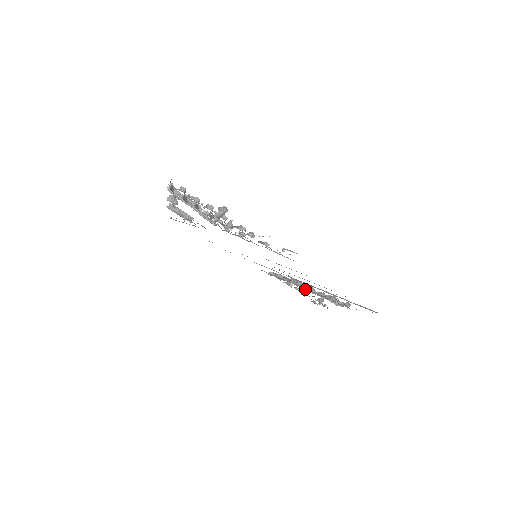
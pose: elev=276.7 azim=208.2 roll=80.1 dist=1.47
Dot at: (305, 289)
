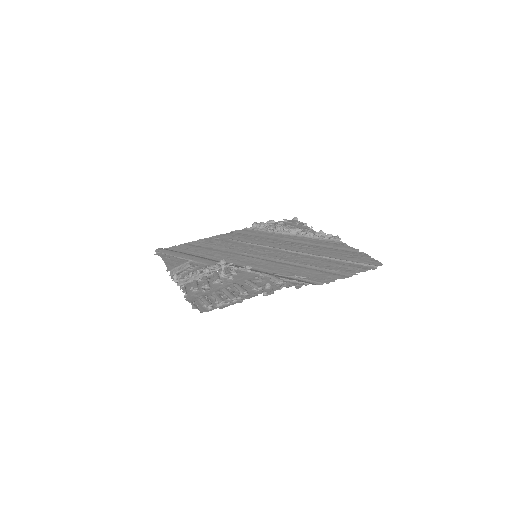
Dot at: (295, 236)
